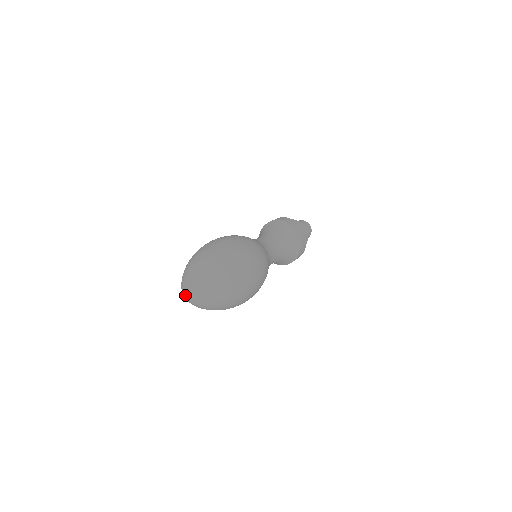
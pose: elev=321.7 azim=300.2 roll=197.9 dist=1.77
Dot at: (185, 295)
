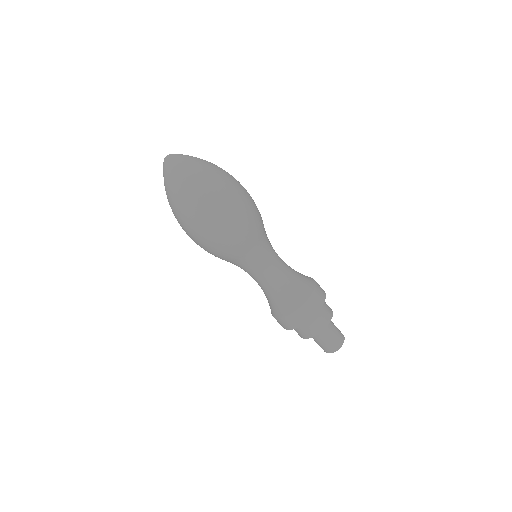
Dot at: (166, 156)
